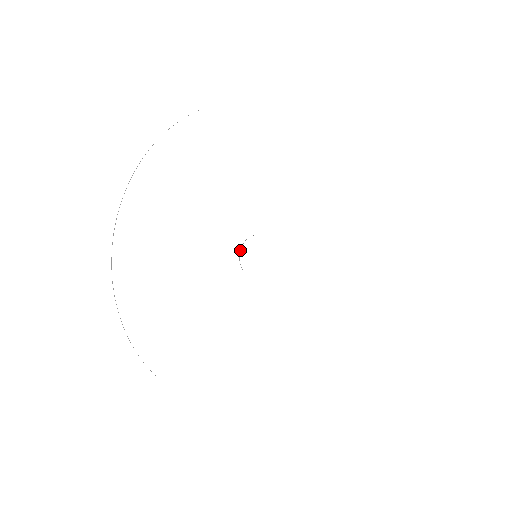
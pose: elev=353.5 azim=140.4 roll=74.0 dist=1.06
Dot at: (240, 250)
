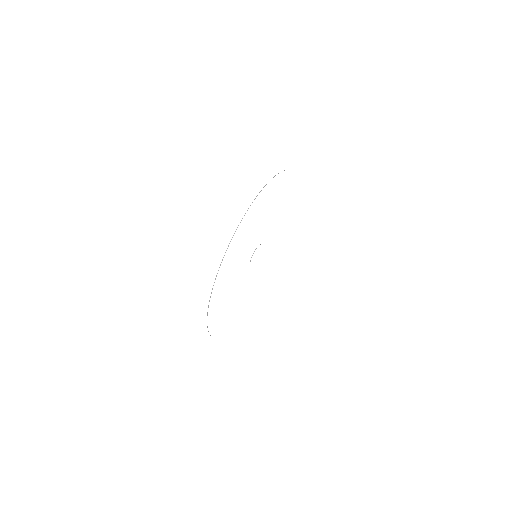
Dot at: occluded
